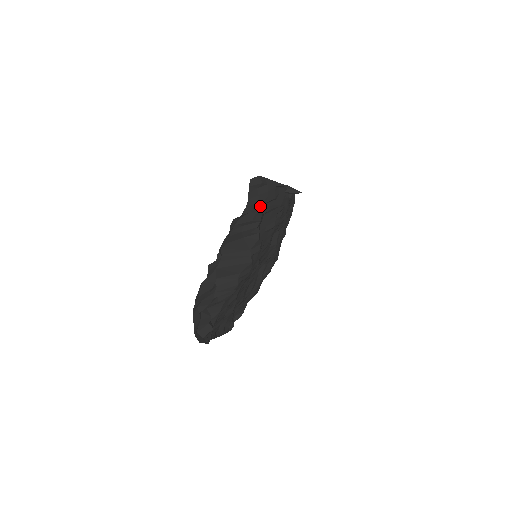
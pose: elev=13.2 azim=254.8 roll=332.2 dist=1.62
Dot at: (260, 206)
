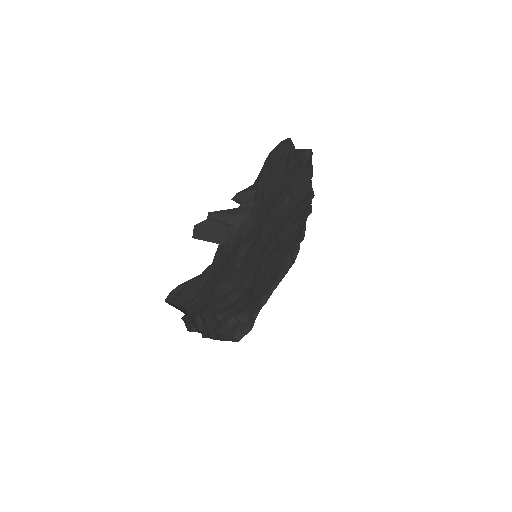
Dot at: (197, 295)
